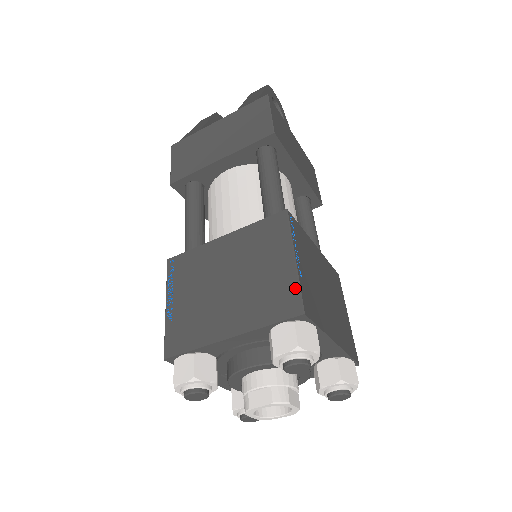
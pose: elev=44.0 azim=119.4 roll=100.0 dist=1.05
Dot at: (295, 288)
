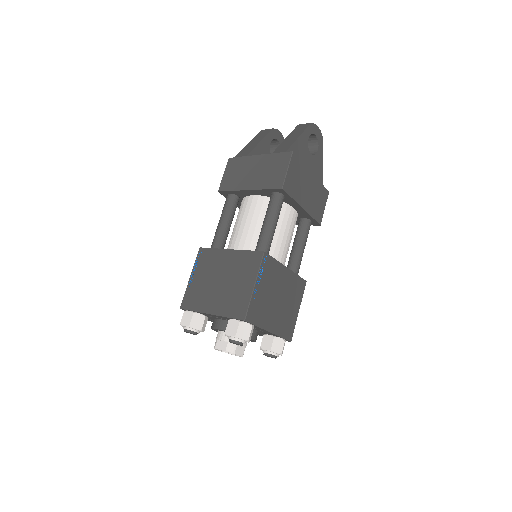
Dot at: (247, 304)
